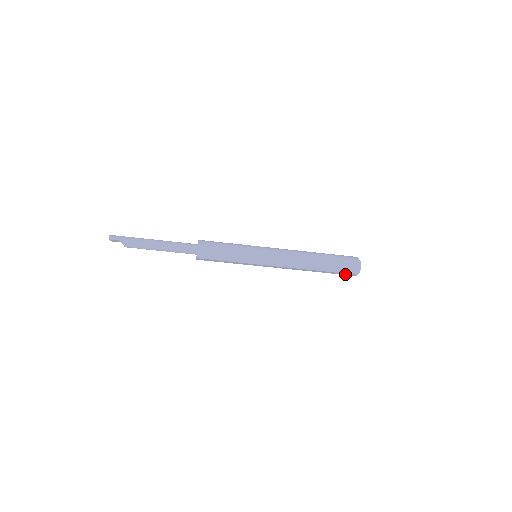
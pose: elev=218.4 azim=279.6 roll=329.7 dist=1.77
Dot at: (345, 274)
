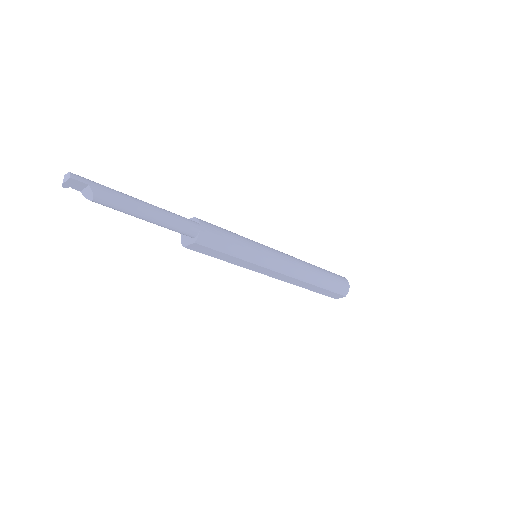
Dot at: (331, 295)
